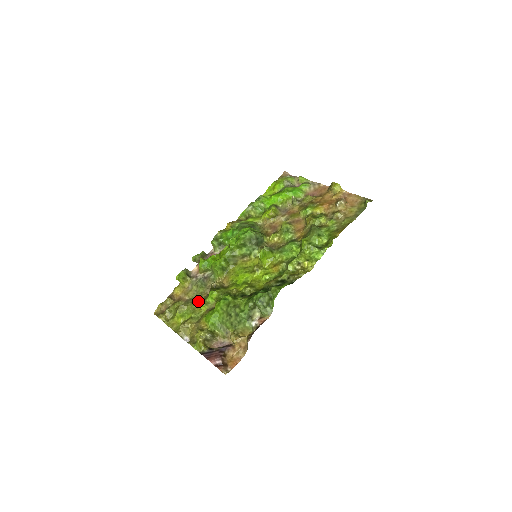
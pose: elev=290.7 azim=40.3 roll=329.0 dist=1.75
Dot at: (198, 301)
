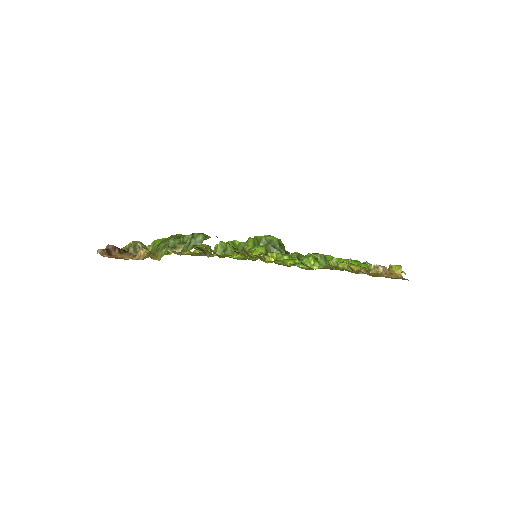
Dot at: occluded
